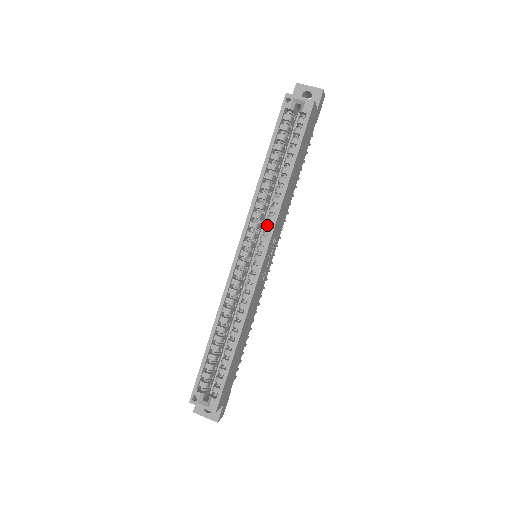
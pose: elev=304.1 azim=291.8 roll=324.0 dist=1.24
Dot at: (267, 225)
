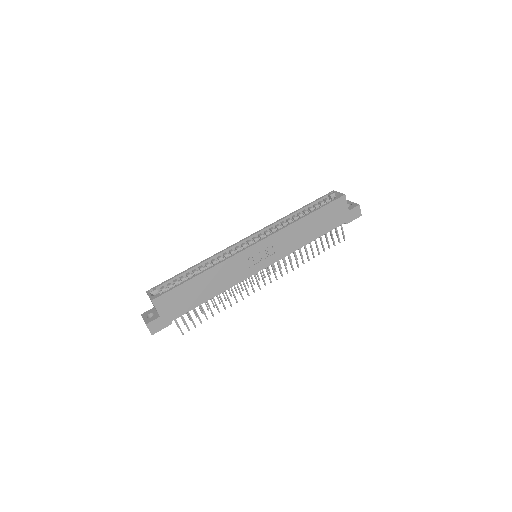
Dot at: occluded
